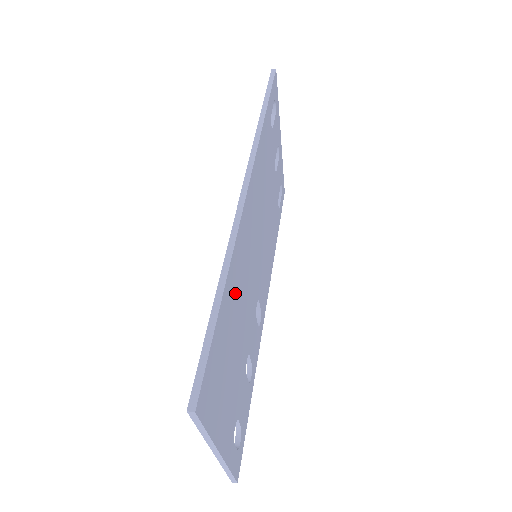
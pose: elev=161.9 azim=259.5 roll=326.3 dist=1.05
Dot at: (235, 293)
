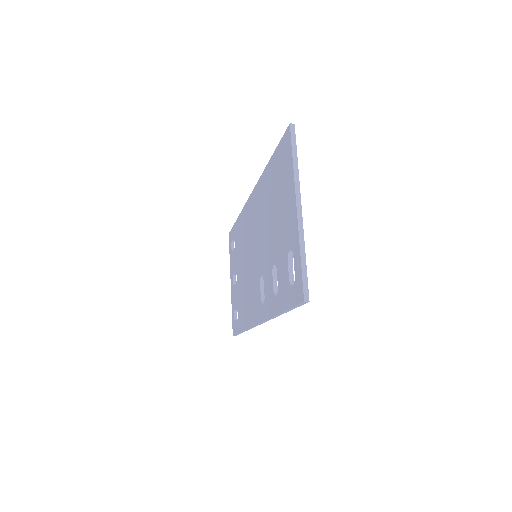
Dot at: occluded
